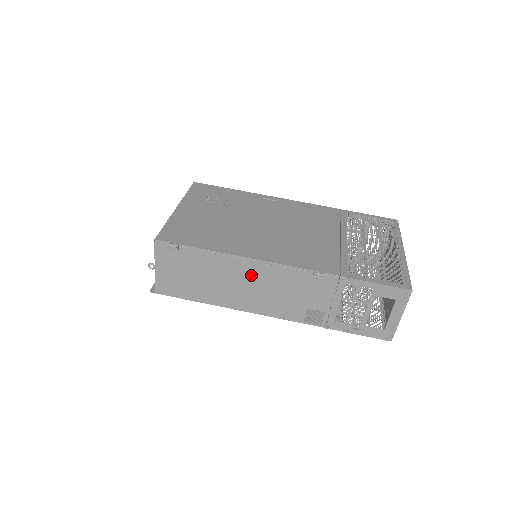
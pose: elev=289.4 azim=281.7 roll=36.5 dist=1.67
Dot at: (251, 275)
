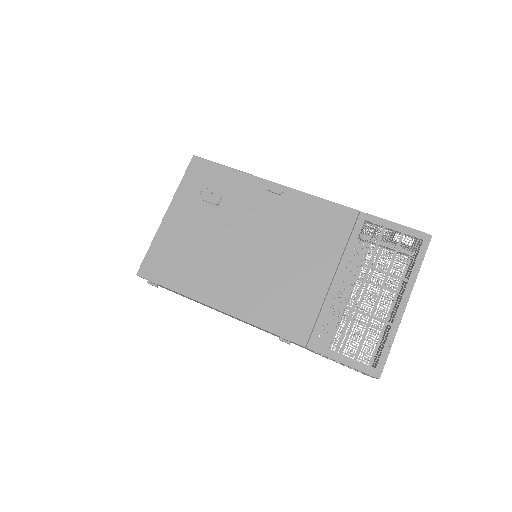
Dot at: occluded
